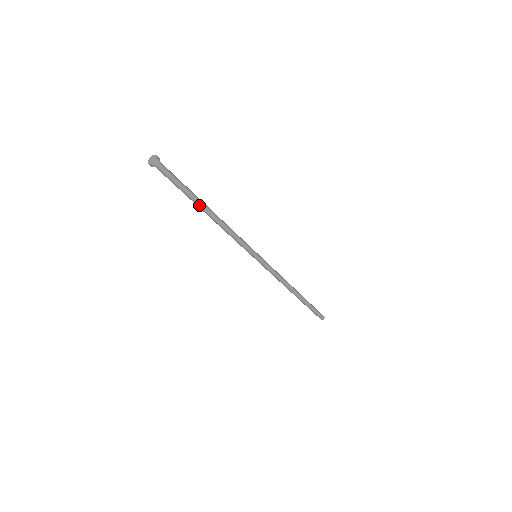
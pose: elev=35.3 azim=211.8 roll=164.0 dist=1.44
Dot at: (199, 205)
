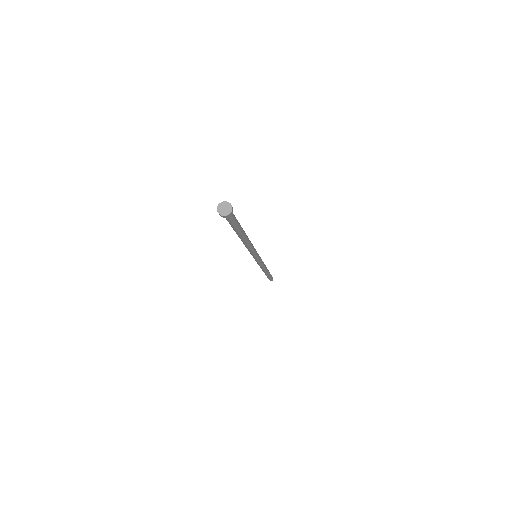
Dot at: (240, 235)
